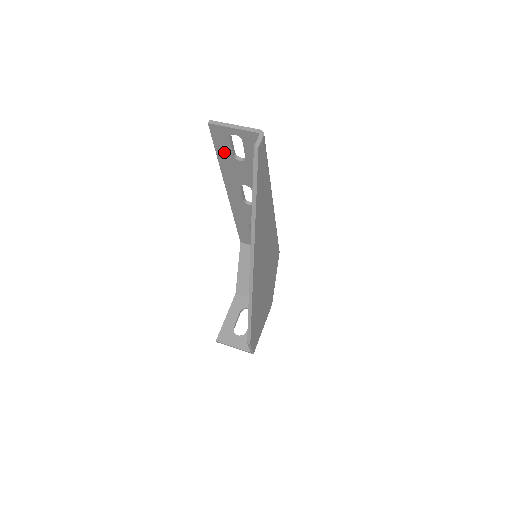
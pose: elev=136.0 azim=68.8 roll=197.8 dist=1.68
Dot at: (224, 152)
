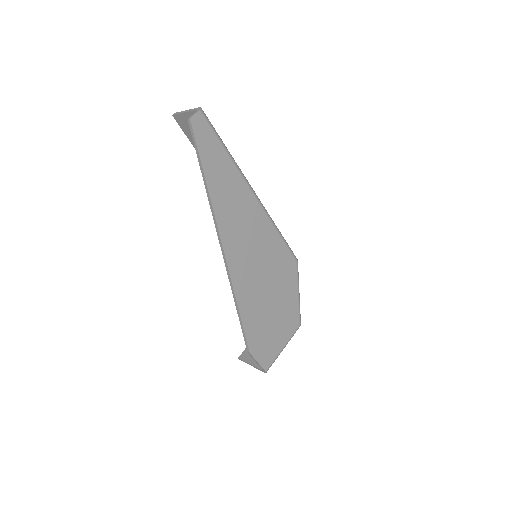
Dot at: occluded
